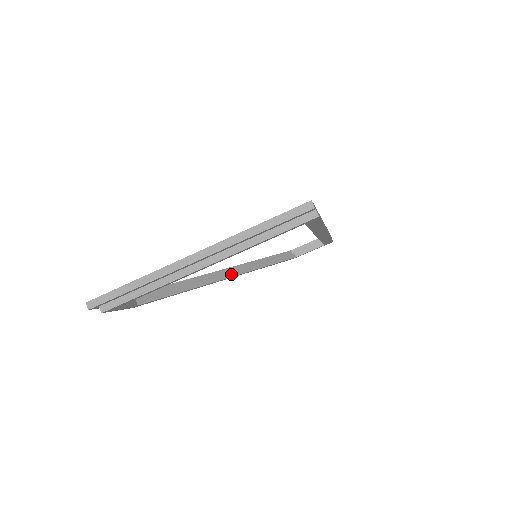
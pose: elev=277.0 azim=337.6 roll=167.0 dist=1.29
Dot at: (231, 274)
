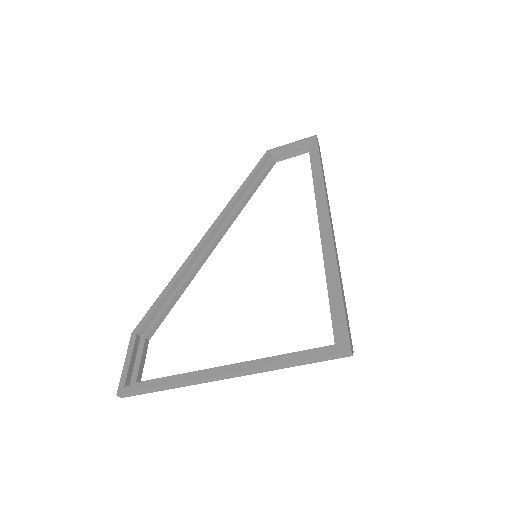
Dot at: (220, 238)
